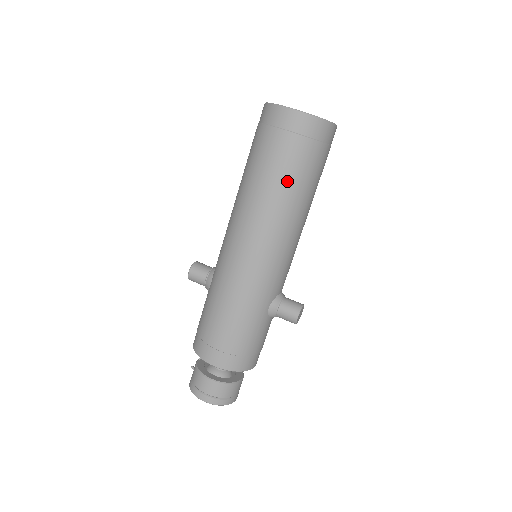
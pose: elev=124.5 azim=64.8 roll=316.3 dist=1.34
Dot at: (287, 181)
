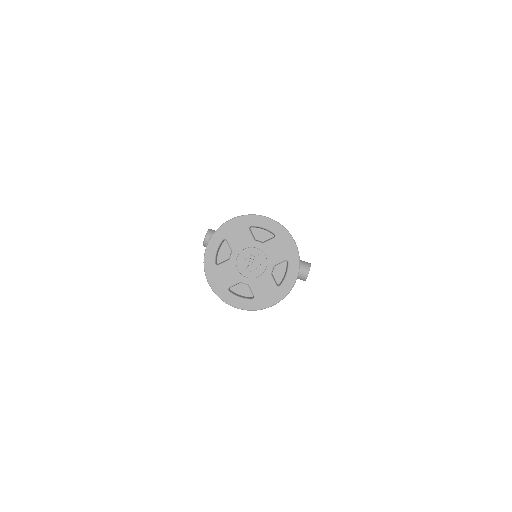
Dot at: occluded
